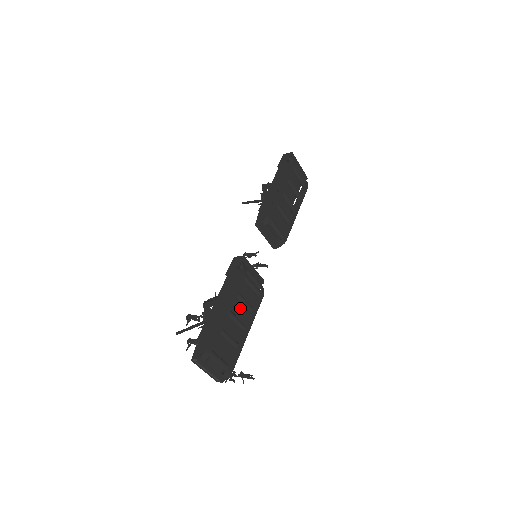
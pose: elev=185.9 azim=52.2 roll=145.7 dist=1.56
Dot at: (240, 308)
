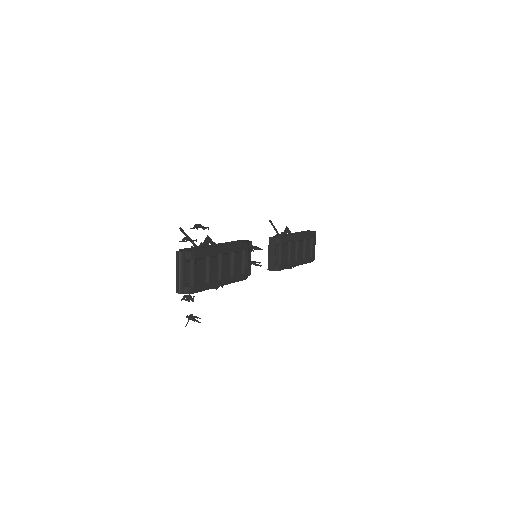
Dot at: (227, 265)
